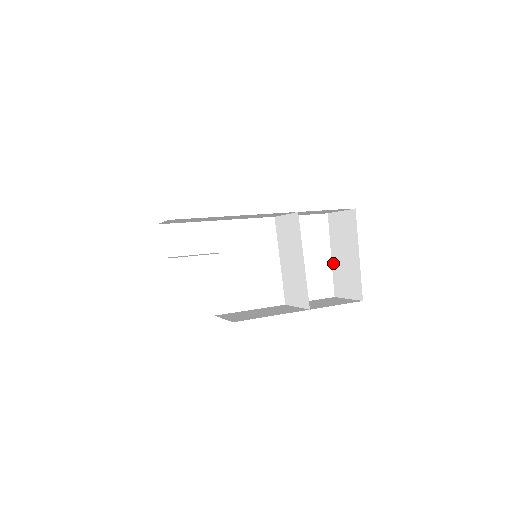
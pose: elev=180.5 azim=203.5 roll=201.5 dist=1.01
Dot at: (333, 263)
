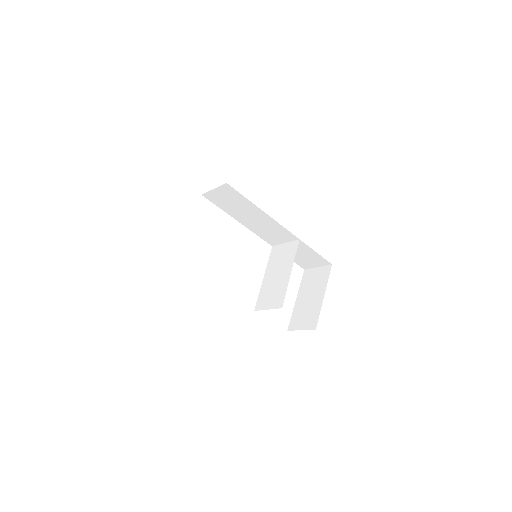
Dot at: (296, 304)
